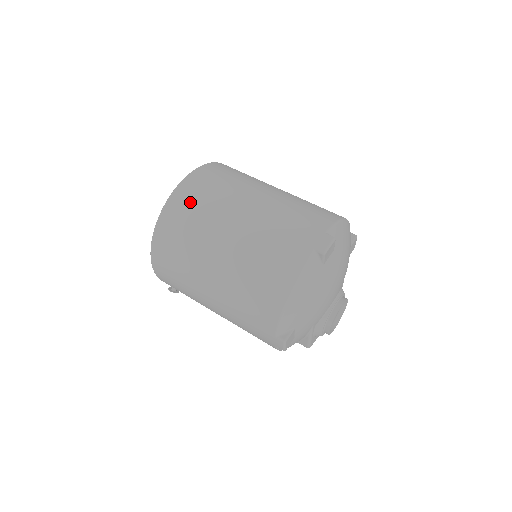
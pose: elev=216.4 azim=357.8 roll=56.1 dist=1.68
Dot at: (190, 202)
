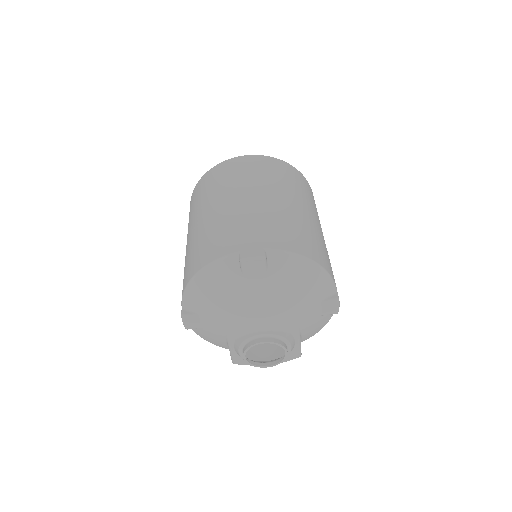
Dot at: (225, 172)
